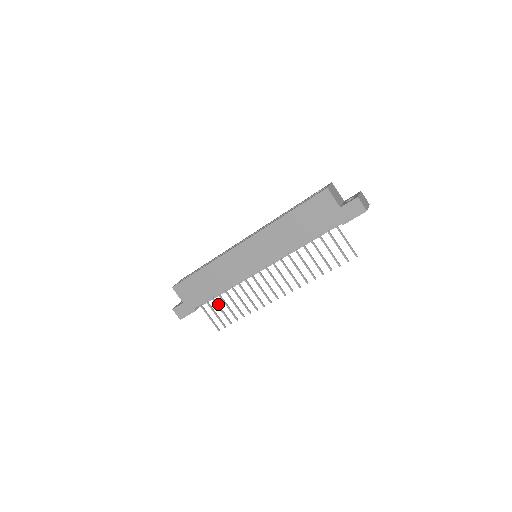
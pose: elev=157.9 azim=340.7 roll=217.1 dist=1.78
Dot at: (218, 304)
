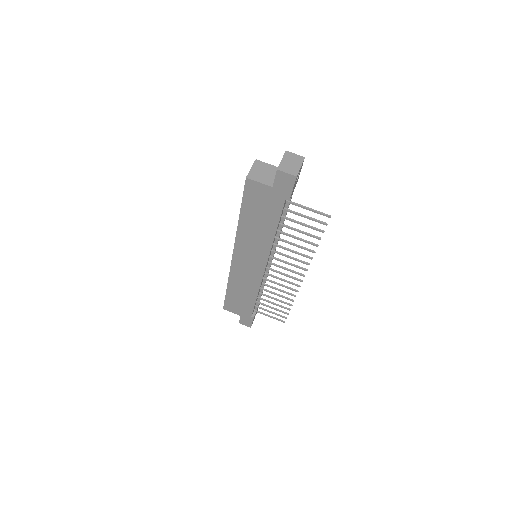
Dot at: (265, 304)
